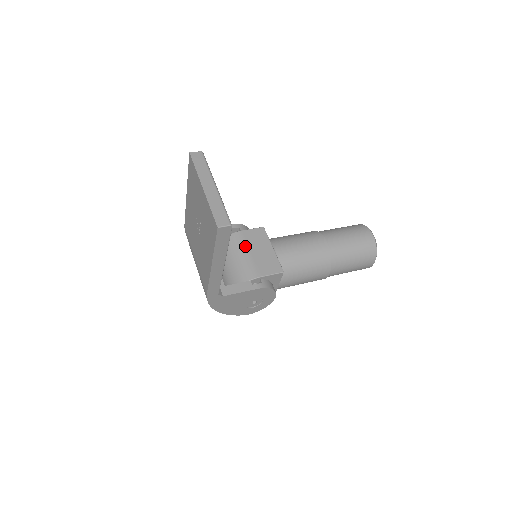
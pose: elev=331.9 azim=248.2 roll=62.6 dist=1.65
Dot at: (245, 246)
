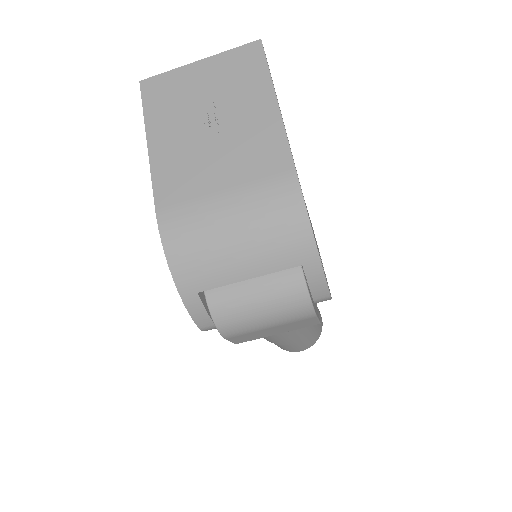
Dot at: occluded
